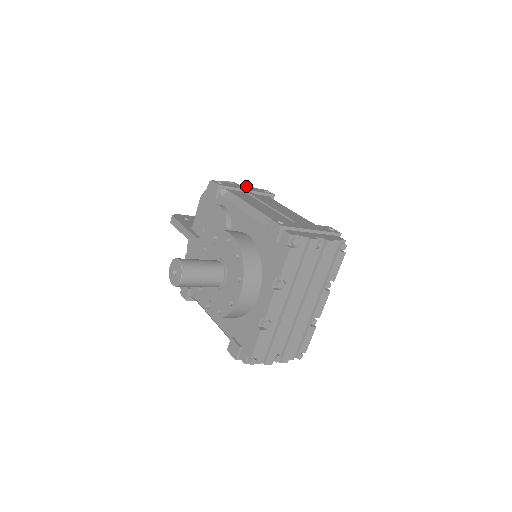
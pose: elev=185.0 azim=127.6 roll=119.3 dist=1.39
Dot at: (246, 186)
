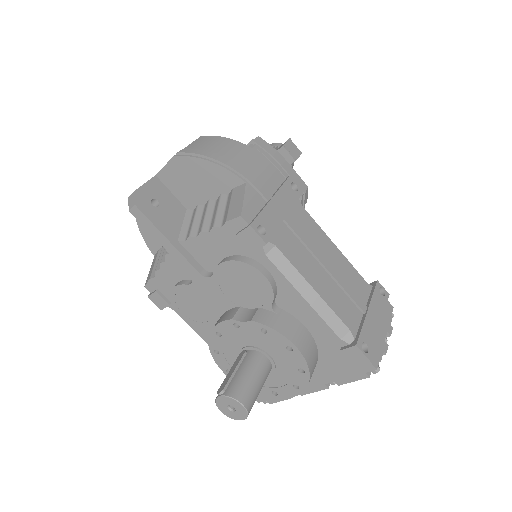
Dot at: (276, 194)
